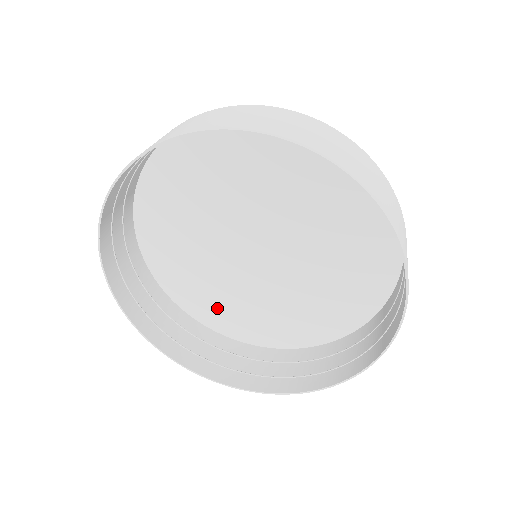
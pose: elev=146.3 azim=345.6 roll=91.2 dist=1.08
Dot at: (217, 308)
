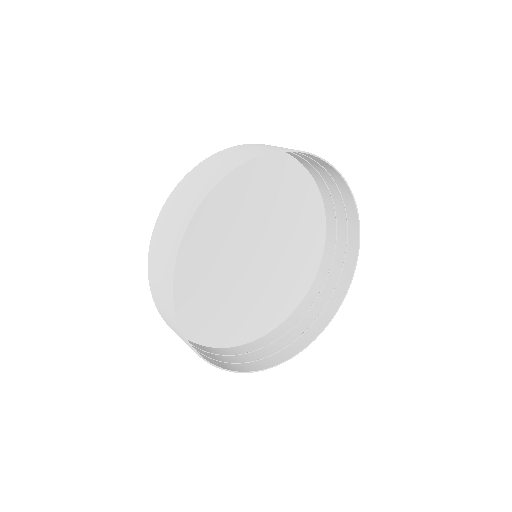
Dot at: (194, 309)
